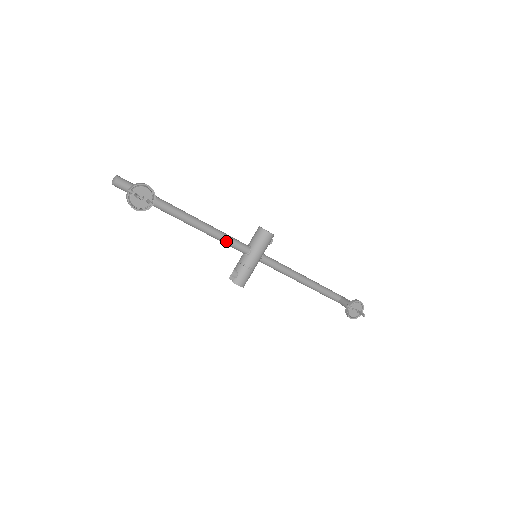
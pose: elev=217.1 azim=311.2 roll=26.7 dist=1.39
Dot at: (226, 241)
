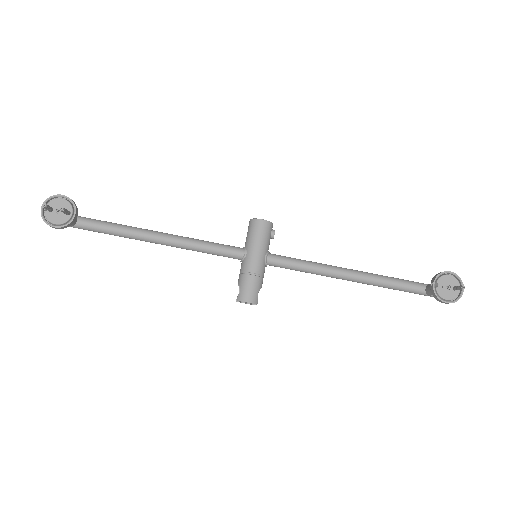
Dot at: (207, 248)
